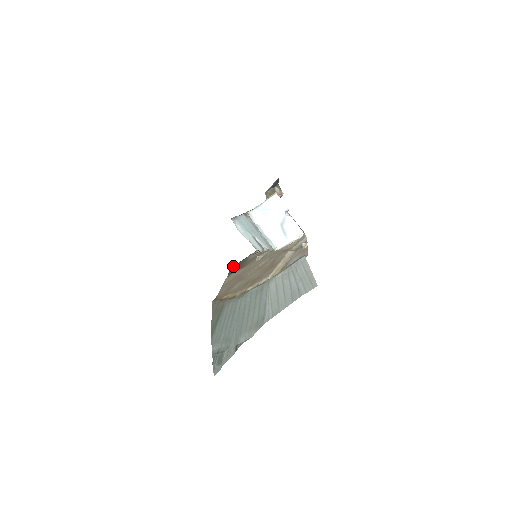
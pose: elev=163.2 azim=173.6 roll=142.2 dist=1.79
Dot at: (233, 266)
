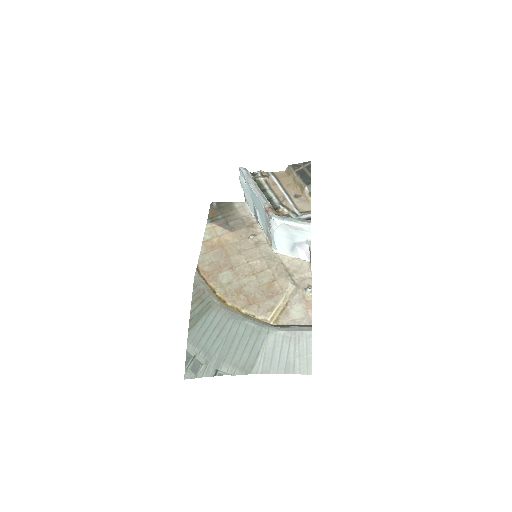
Dot at: (216, 205)
